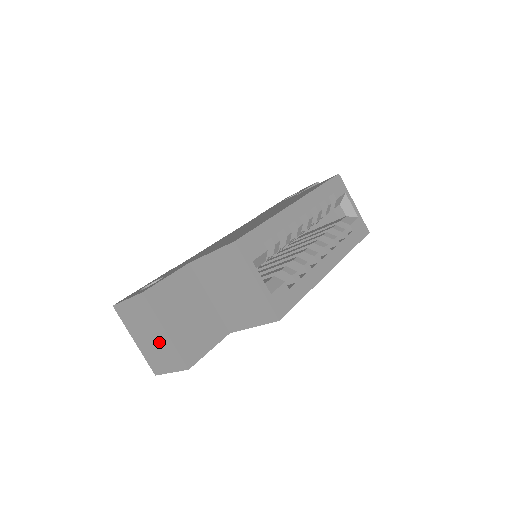
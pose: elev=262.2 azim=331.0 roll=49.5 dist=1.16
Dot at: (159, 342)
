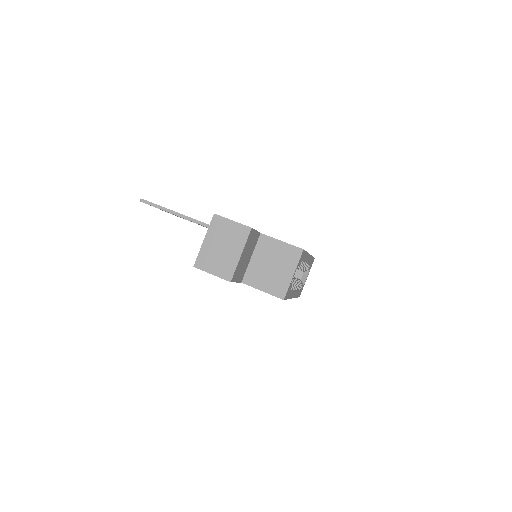
Dot at: (227, 255)
